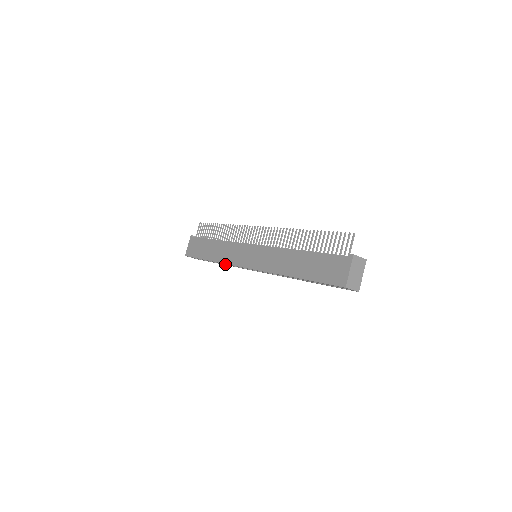
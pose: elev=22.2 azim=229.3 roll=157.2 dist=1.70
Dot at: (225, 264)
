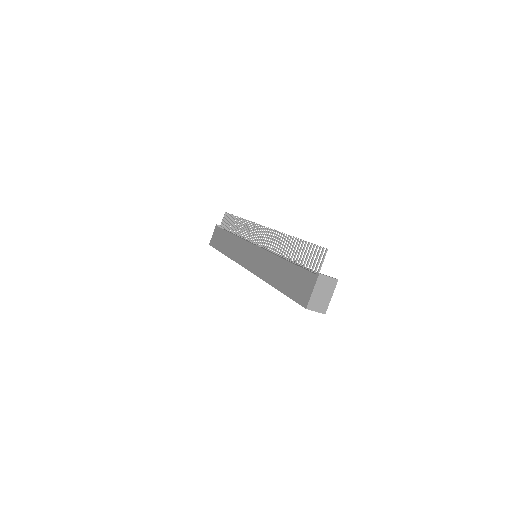
Dot at: occluded
